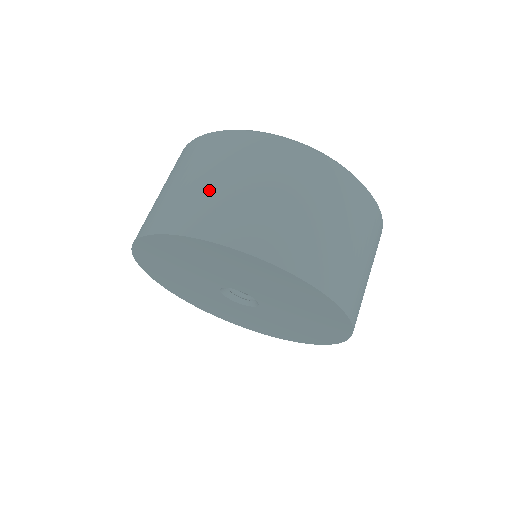
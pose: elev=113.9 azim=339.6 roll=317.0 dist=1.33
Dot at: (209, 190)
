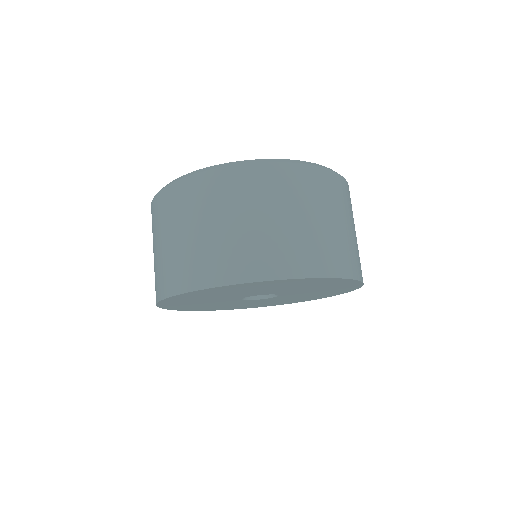
Dot at: (223, 236)
